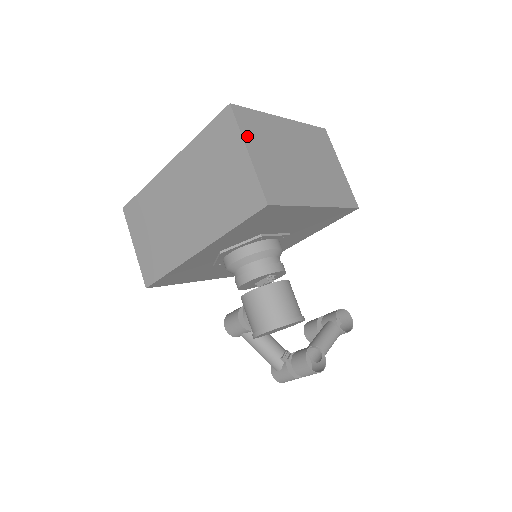
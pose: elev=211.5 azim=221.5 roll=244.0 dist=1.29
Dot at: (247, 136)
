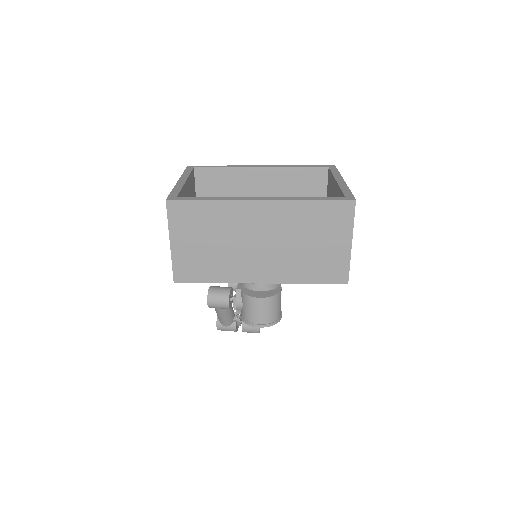
Dot at: (352, 226)
